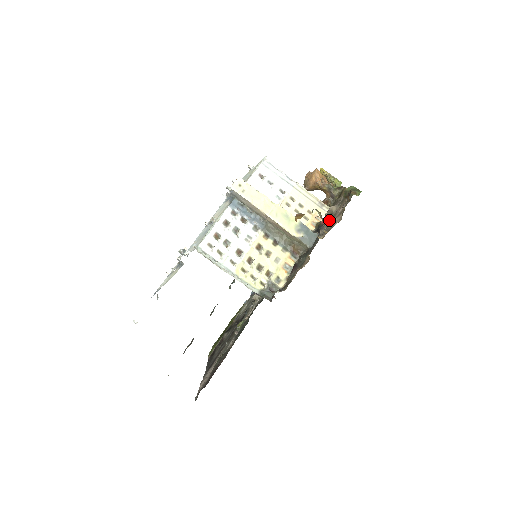
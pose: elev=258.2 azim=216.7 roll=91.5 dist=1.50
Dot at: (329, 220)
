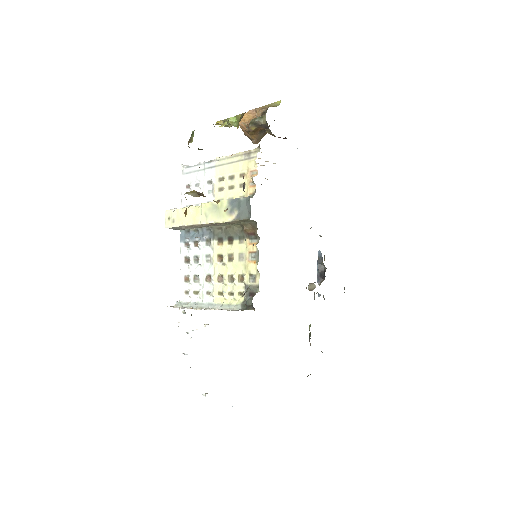
Dot at: occluded
